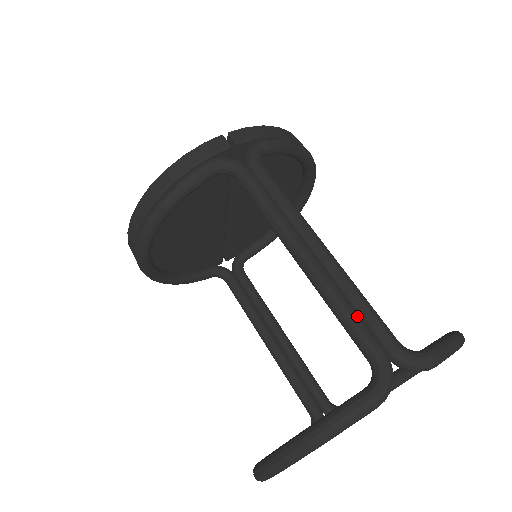
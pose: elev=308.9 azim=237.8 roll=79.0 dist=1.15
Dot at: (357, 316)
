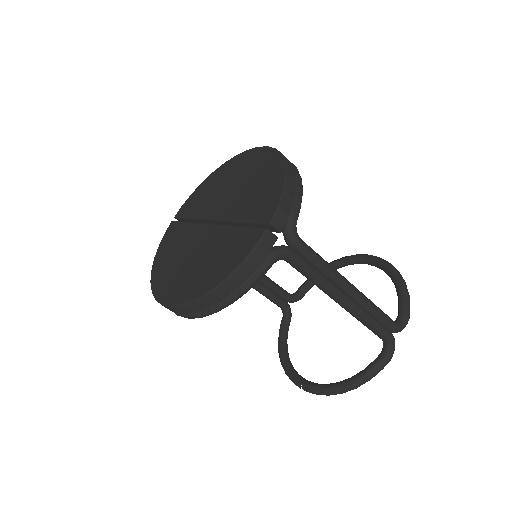
Dot at: (378, 323)
